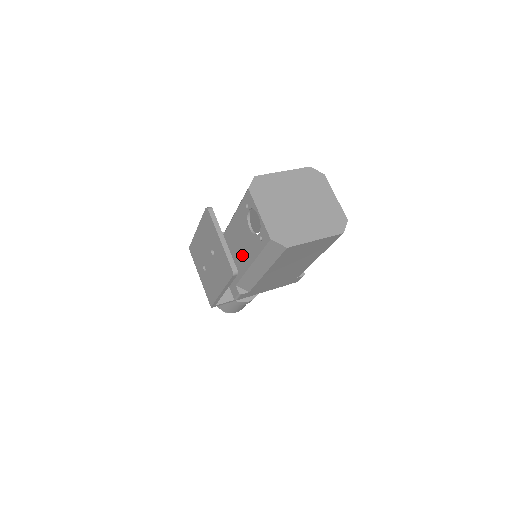
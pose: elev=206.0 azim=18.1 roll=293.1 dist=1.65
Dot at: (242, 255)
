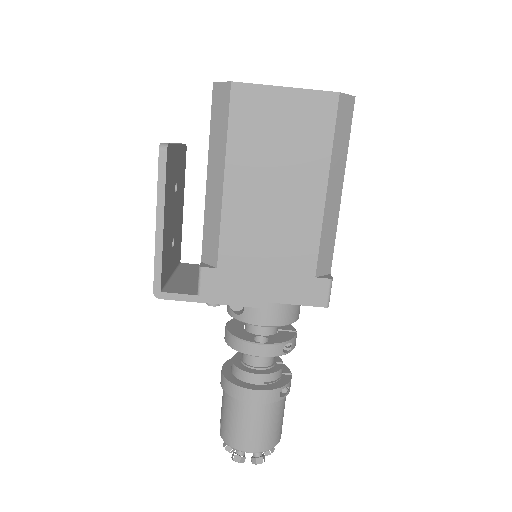
Dot at: occluded
